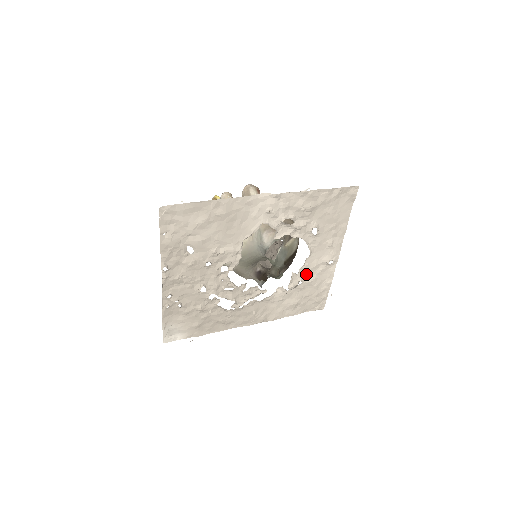
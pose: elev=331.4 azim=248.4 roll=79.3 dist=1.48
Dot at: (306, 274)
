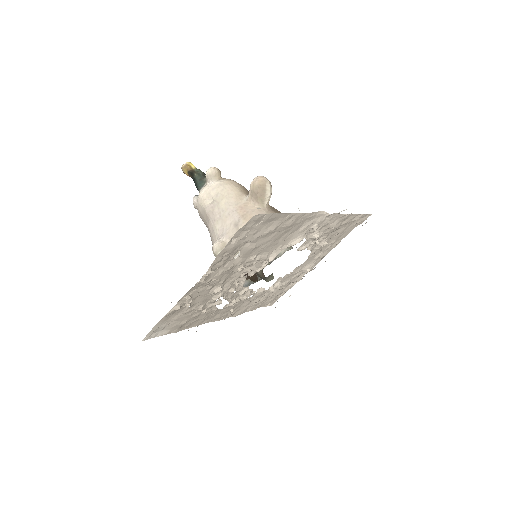
Dot at: (286, 278)
